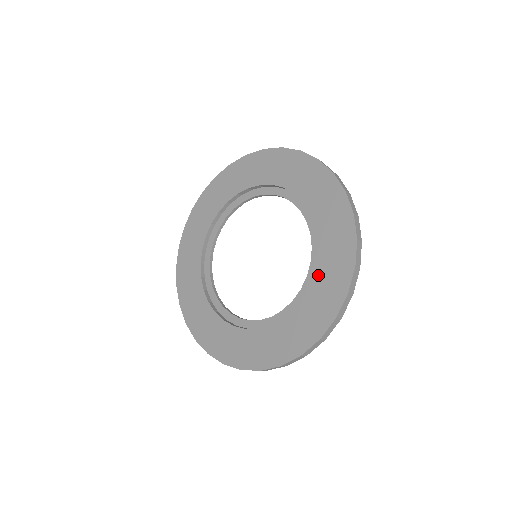
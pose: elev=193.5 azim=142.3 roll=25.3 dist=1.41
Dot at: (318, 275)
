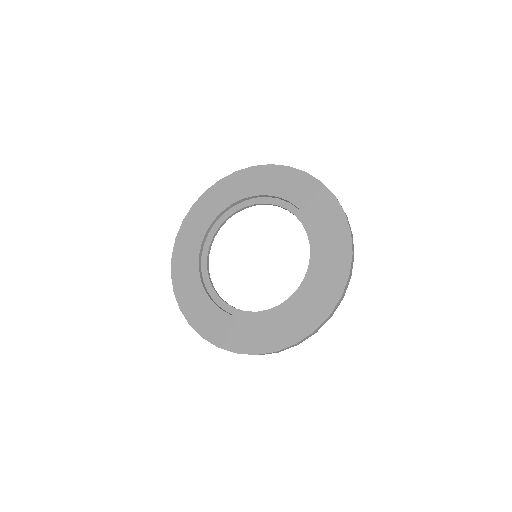
Dot at: (315, 222)
